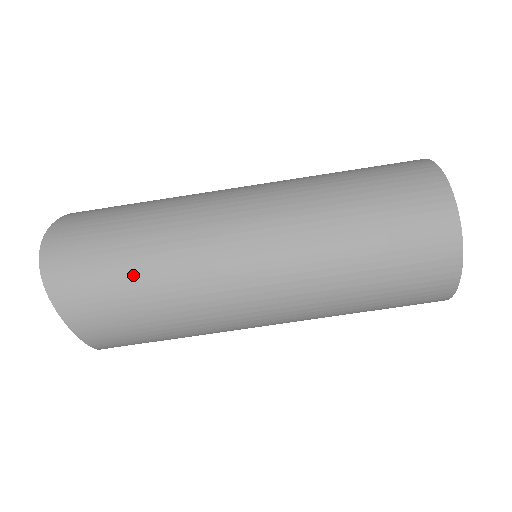
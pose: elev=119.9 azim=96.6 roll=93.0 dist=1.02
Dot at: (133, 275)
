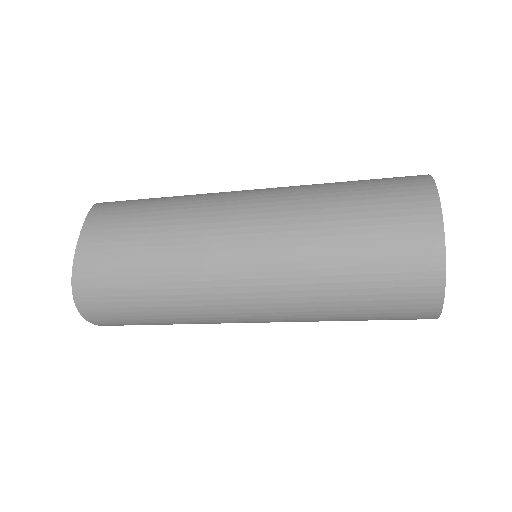
Dot at: occluded
